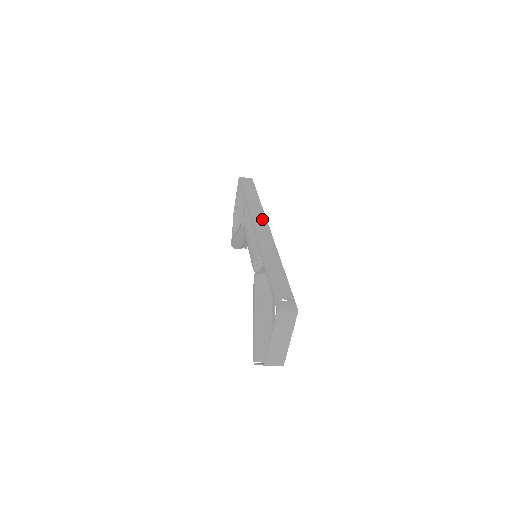
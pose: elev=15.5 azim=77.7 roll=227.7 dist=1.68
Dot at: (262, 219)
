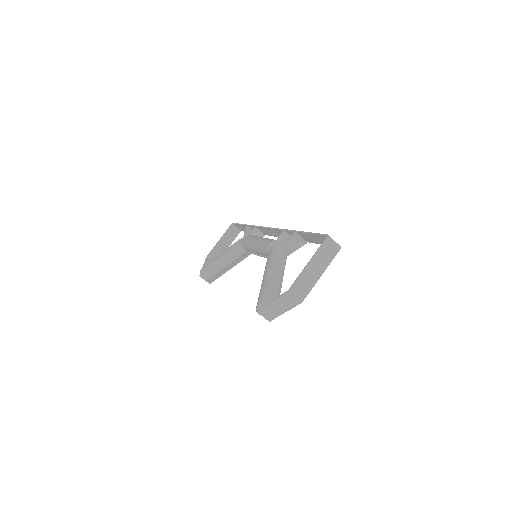
Dot at: occluded
